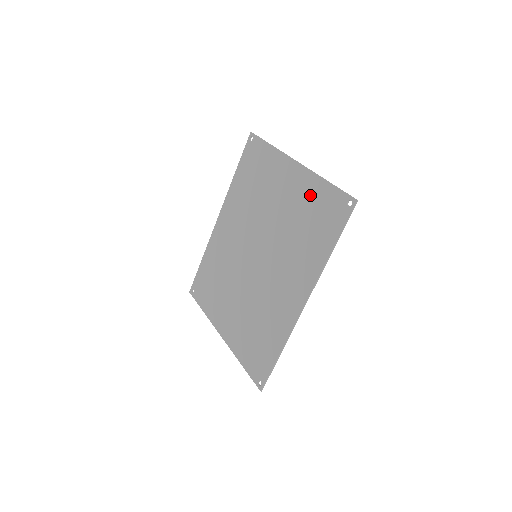
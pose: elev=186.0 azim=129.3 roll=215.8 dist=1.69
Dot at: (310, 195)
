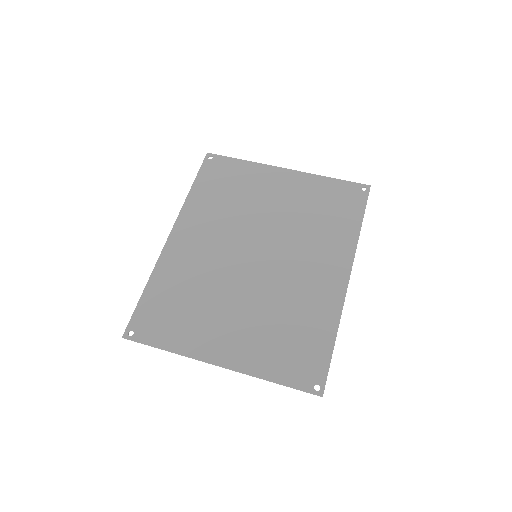
Dot at: (316, 190)
